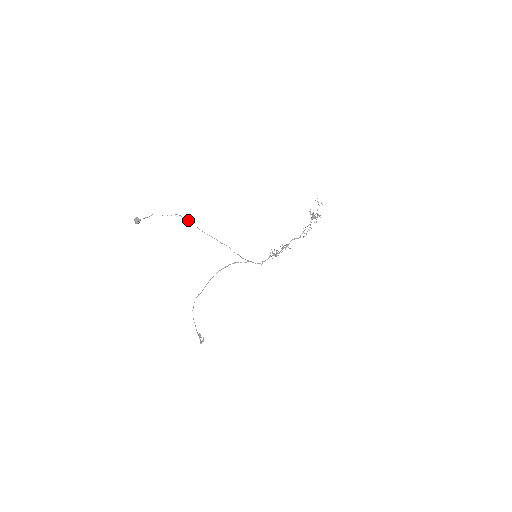
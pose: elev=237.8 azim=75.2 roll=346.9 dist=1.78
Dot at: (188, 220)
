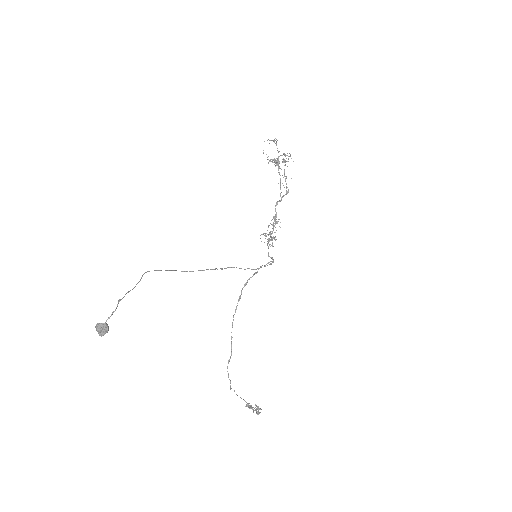
Dot at: occluded
